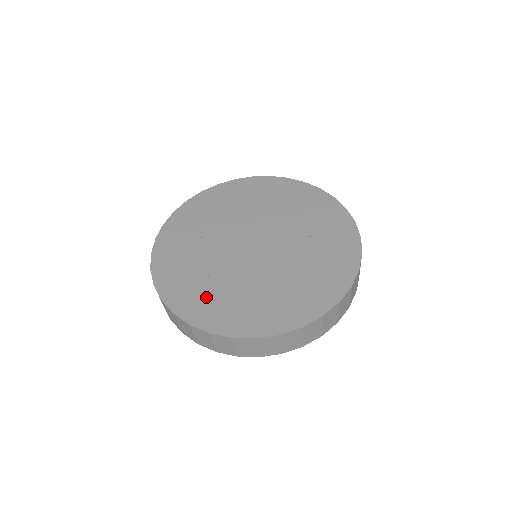
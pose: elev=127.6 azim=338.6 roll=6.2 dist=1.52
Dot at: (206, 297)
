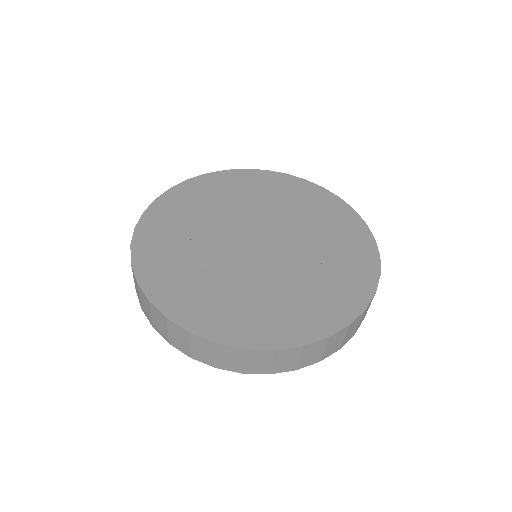
Dot at: (169, 240)
